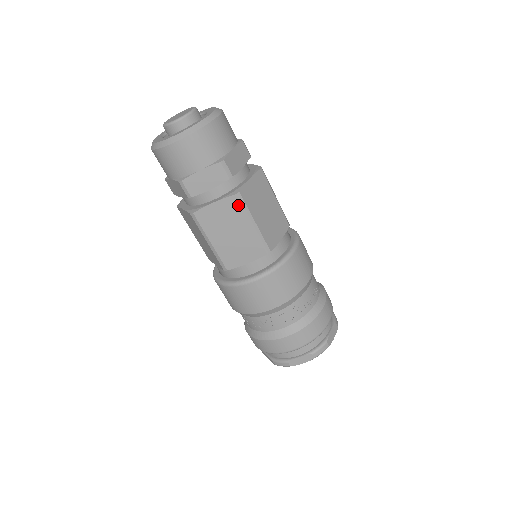
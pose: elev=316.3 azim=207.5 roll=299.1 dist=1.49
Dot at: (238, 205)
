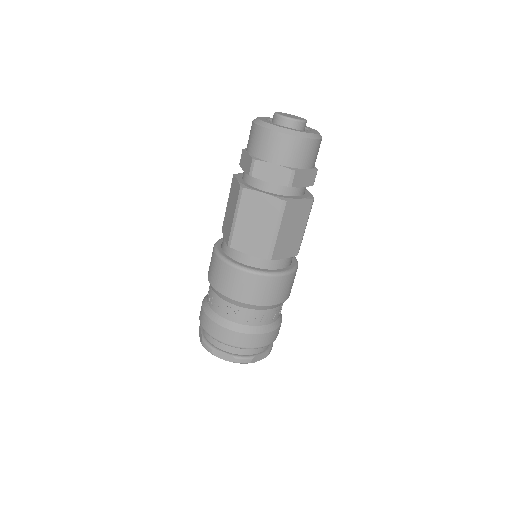
Dot at: (310, 208)
